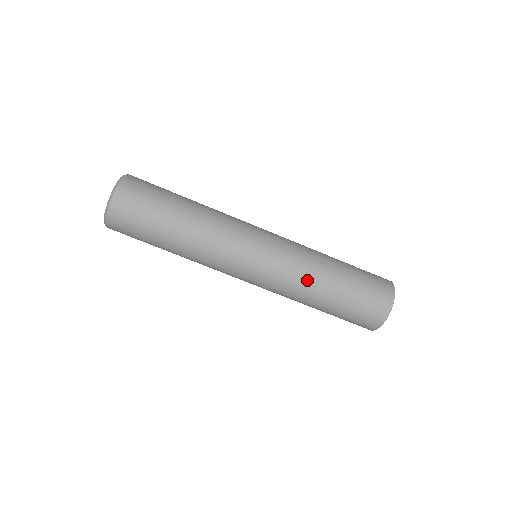
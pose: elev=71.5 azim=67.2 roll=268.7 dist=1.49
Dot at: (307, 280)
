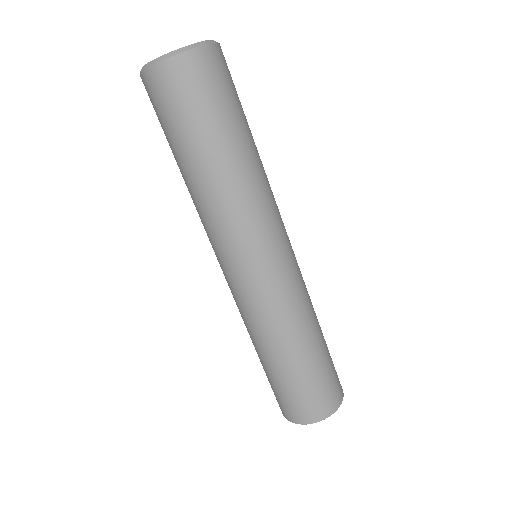
Dot at: (310, 309)
